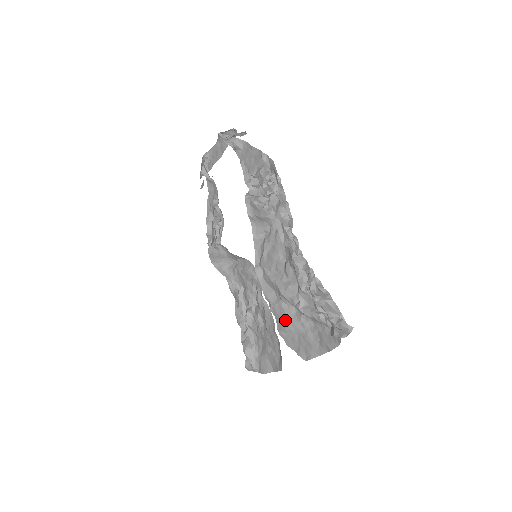
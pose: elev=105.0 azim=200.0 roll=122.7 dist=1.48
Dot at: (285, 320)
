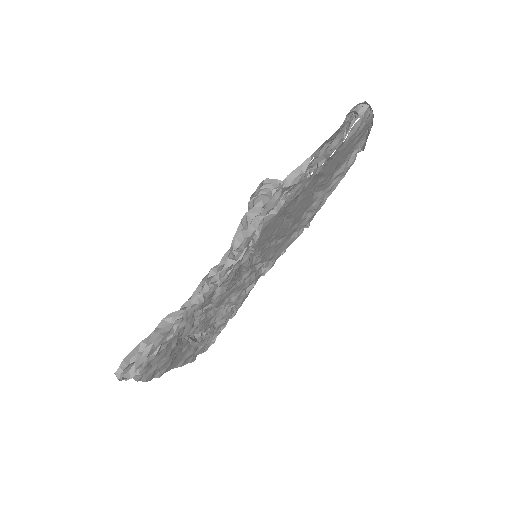
Dot at: occluded
